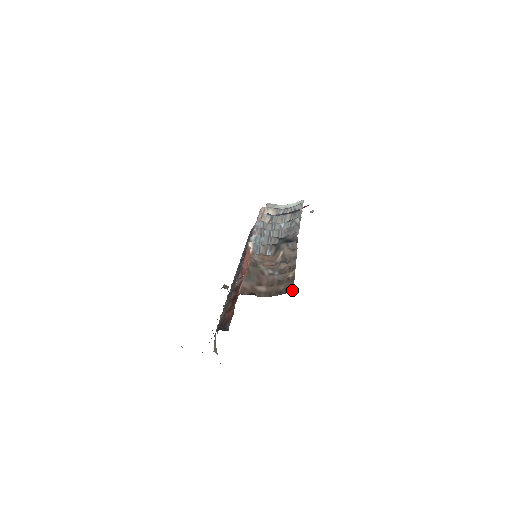
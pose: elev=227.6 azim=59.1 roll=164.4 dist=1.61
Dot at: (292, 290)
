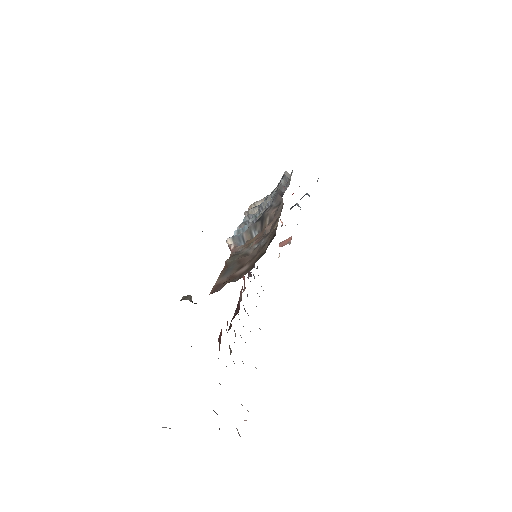
Dot at: occluded
